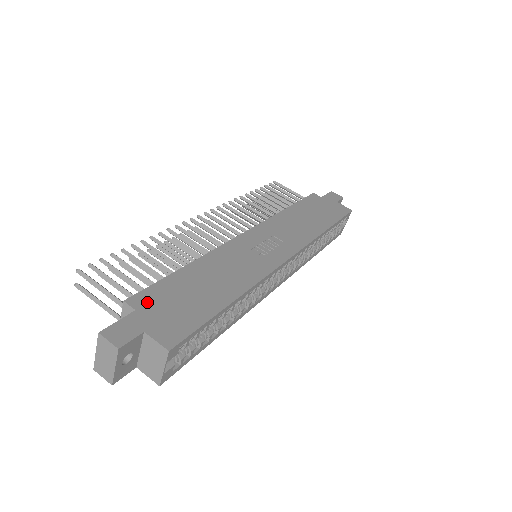
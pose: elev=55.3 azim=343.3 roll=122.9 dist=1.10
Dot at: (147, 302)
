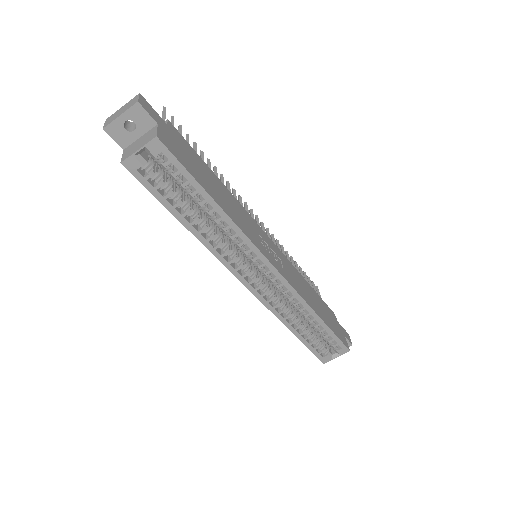
Dot at: (177, 135)
